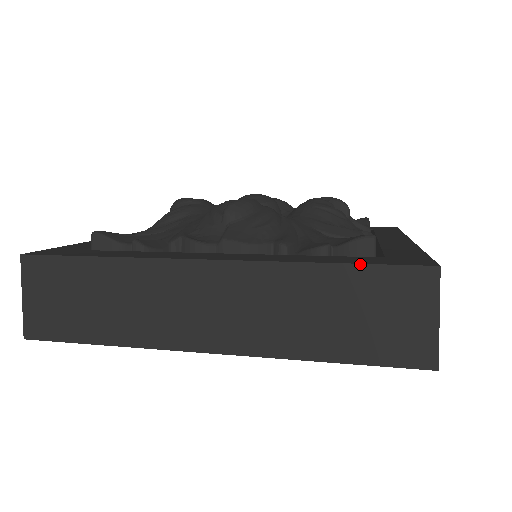
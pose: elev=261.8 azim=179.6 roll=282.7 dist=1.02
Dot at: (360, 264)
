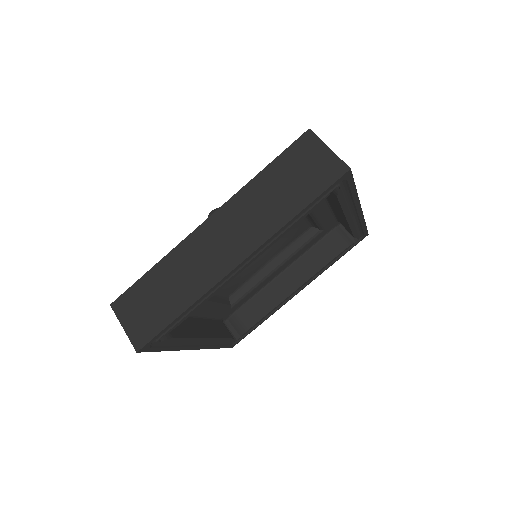
Dot at: (275, 158)
